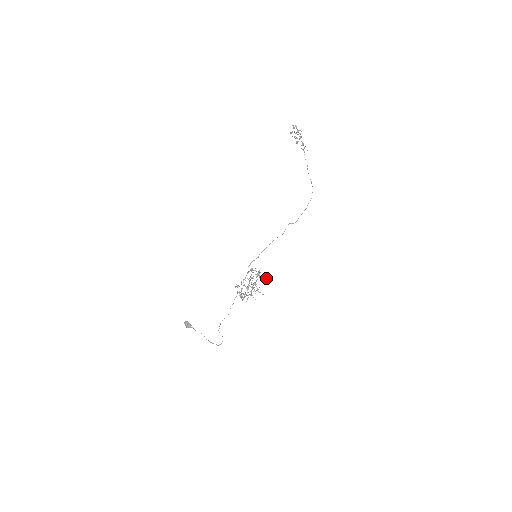
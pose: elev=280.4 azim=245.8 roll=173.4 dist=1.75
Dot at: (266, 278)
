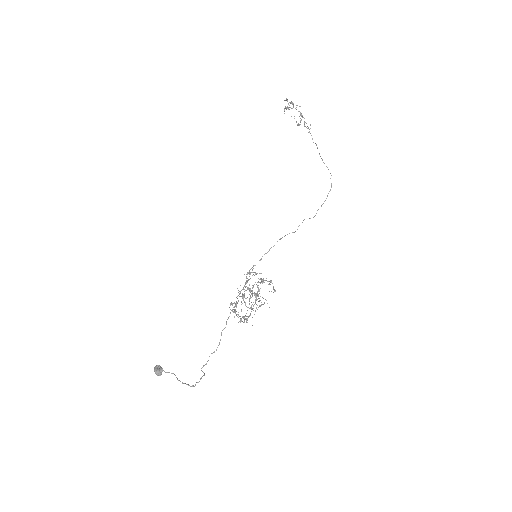
Dot at: occluded
